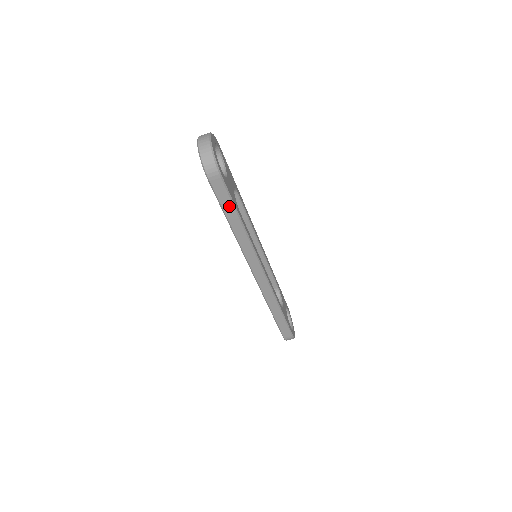
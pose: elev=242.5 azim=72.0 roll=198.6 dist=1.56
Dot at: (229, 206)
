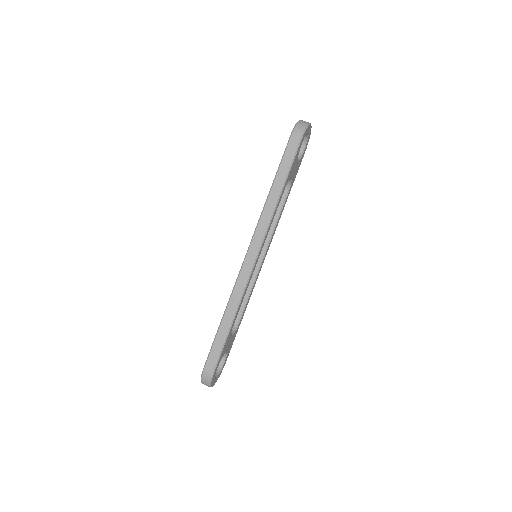
Dot at: (285, 169)
